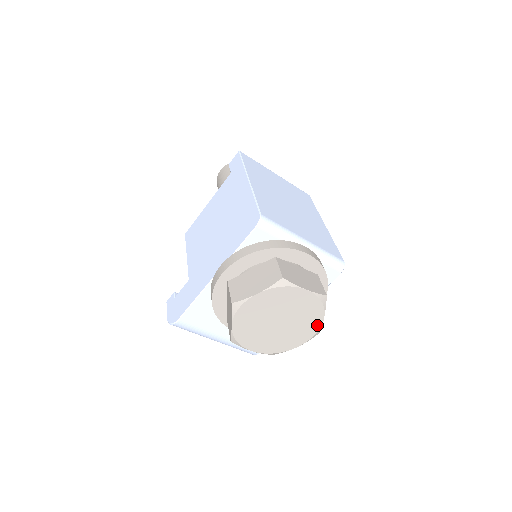
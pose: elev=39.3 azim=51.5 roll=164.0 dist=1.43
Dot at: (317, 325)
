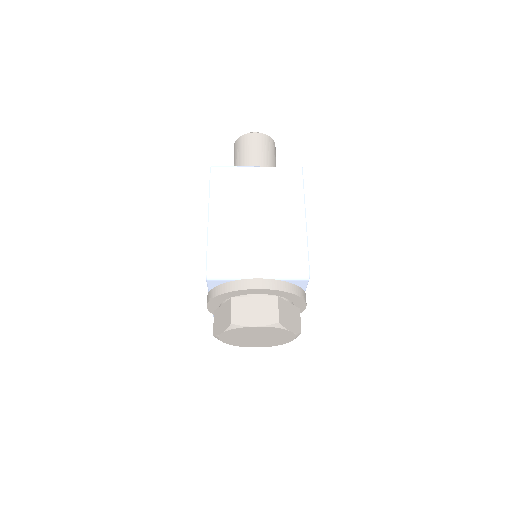
Dot at: (290, 334)
